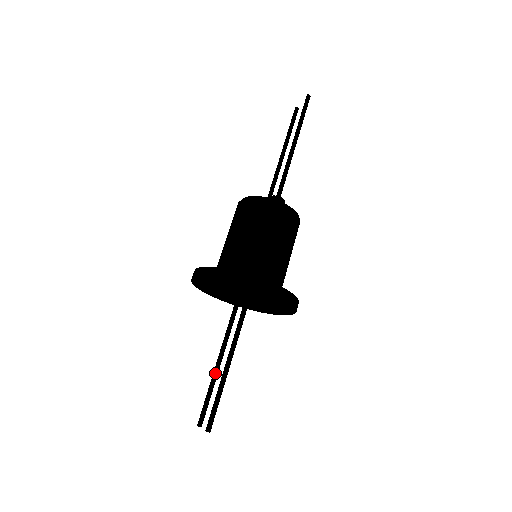
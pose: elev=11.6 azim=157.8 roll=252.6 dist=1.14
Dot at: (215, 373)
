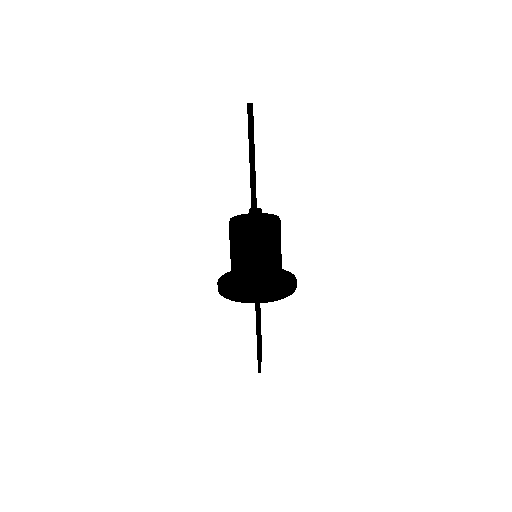
Dot at: occluded
